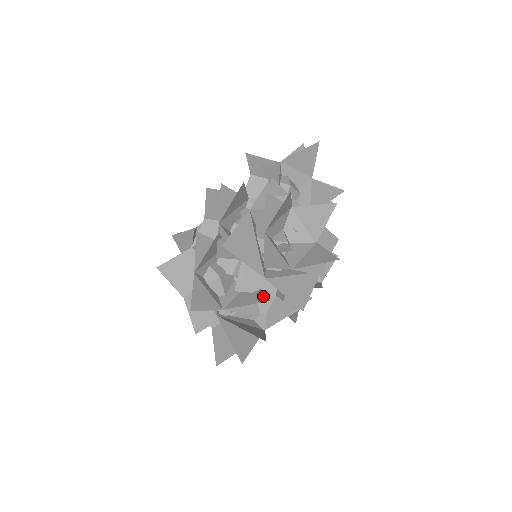
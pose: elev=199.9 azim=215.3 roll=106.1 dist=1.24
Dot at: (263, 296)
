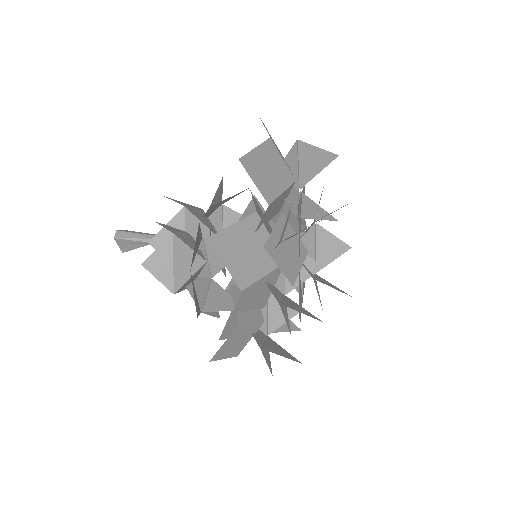
Dot at: occluded
